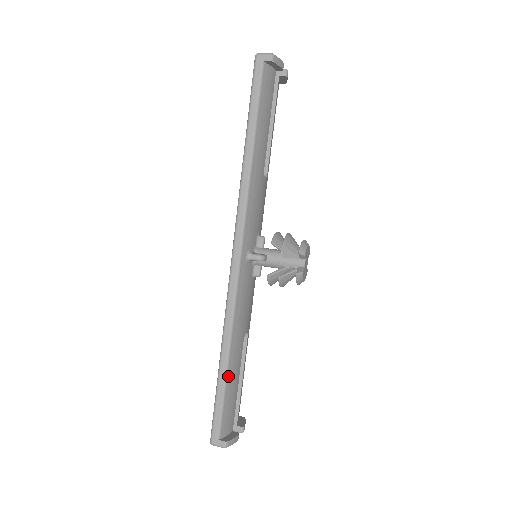
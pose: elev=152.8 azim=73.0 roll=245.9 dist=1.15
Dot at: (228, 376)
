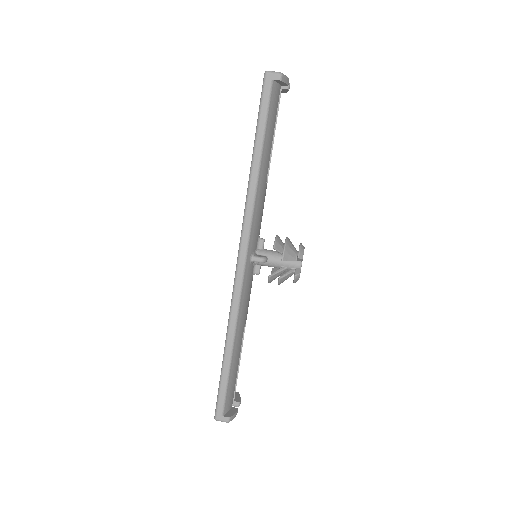
Dot at: (232, 363)
